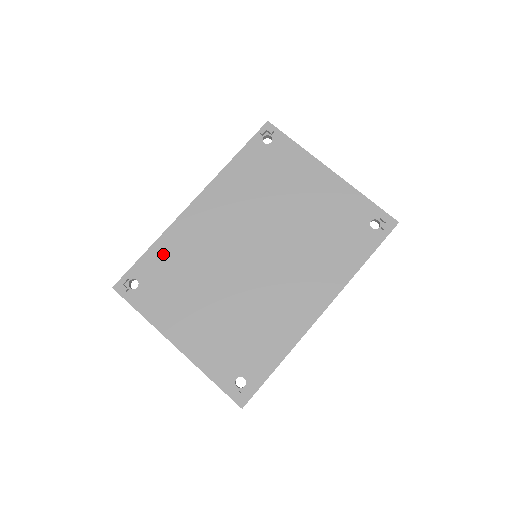
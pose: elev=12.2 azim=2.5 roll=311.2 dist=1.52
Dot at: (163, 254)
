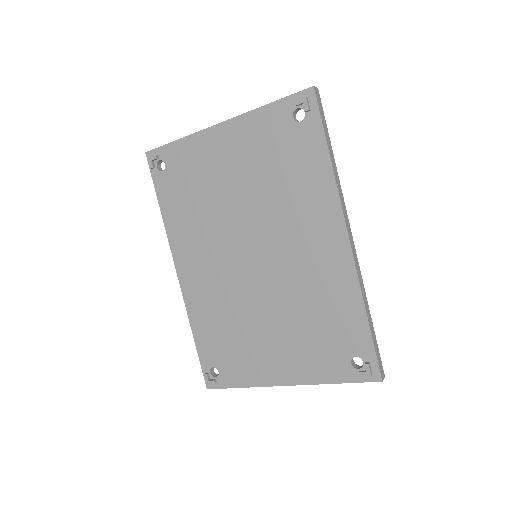
Dot at: (205, 331)
